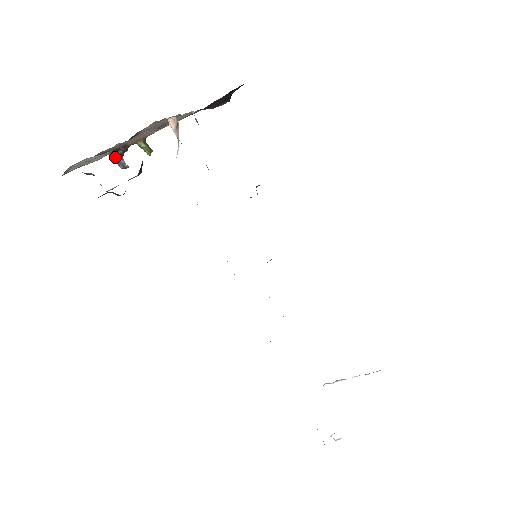
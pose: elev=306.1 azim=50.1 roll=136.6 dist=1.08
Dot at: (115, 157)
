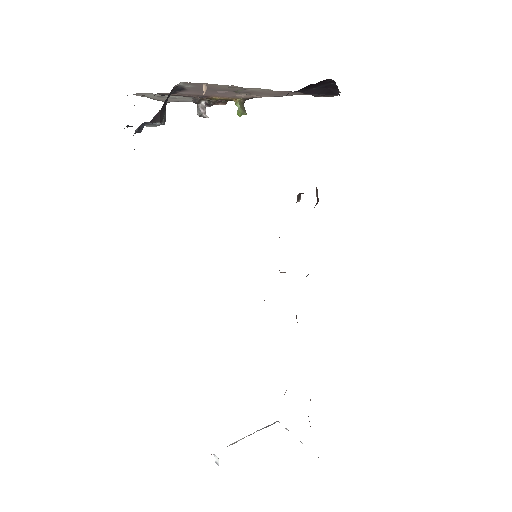
Dot at: (197, 104)
